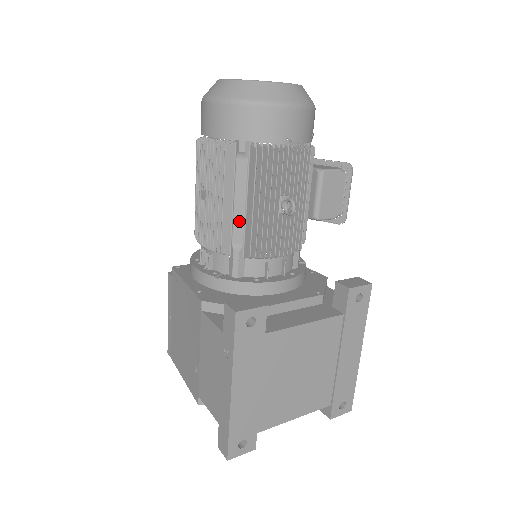
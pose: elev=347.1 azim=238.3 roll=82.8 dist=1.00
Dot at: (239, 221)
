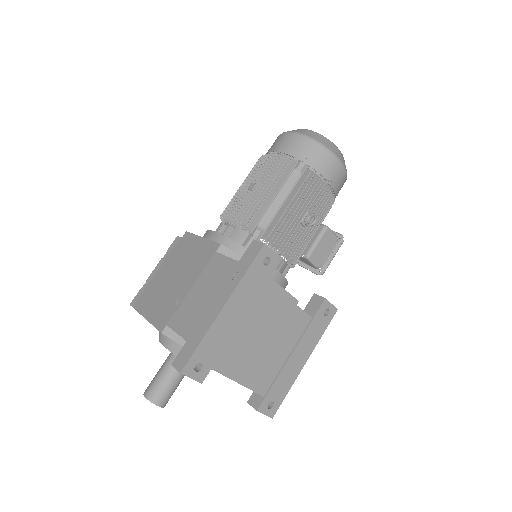
Dot at: (272, 211)
